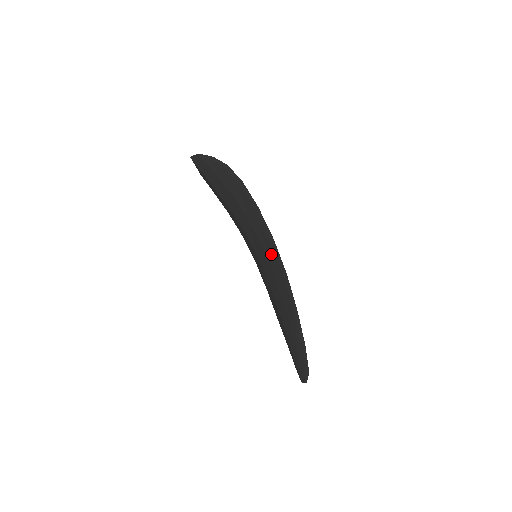
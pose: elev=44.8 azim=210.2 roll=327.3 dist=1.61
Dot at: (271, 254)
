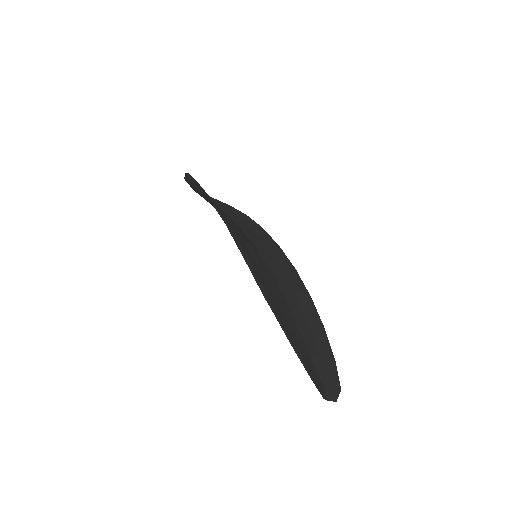
Dot at: occluded
